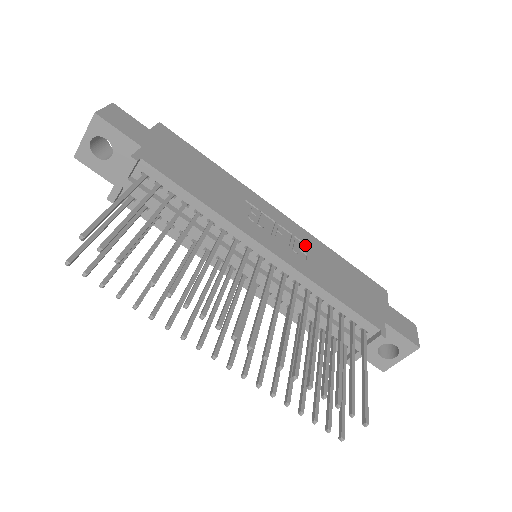
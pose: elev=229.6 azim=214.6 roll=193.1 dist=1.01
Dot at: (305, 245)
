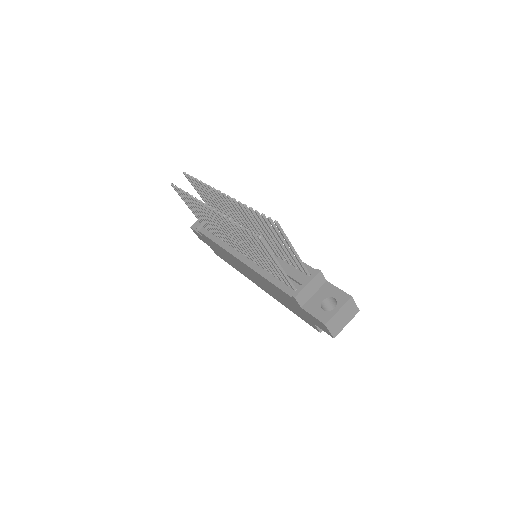
Dot at: occluded
